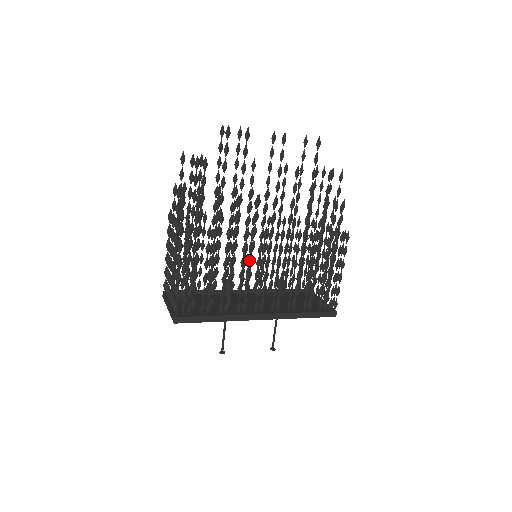
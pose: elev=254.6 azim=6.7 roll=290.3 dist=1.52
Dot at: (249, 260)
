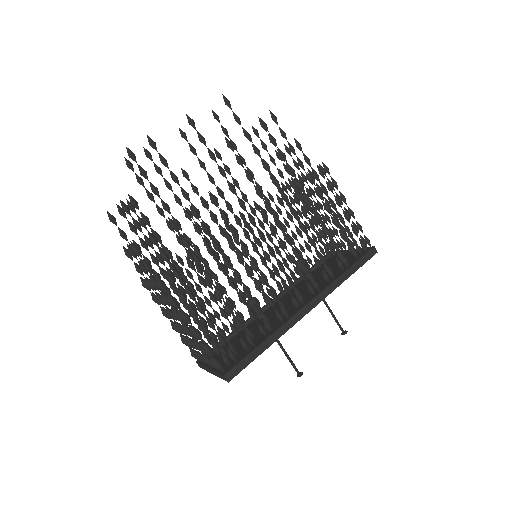
Dot at: (251, 262)
